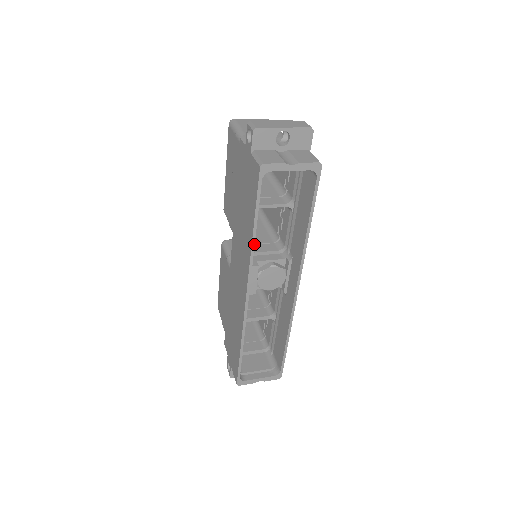
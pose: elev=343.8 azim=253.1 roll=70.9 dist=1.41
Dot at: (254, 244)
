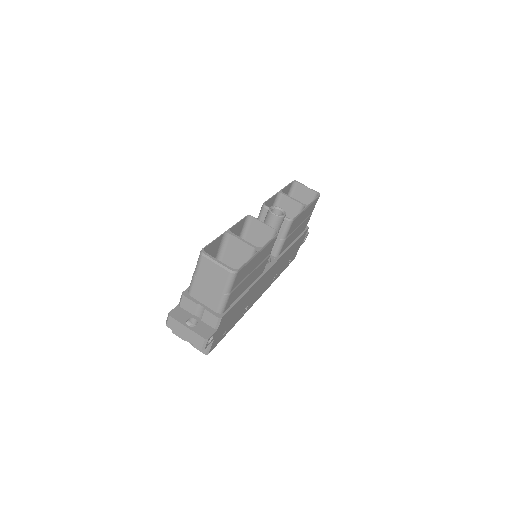
Dot at: occluded
